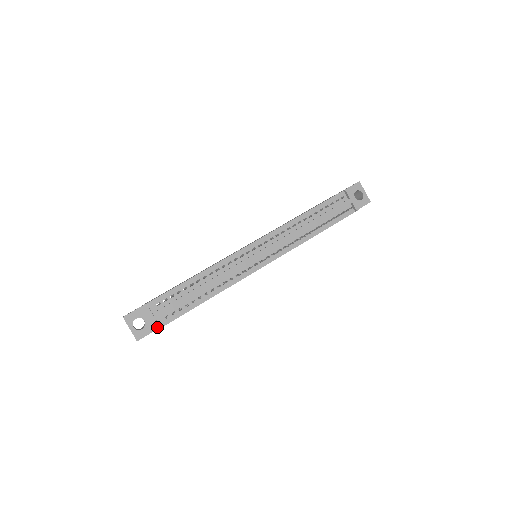
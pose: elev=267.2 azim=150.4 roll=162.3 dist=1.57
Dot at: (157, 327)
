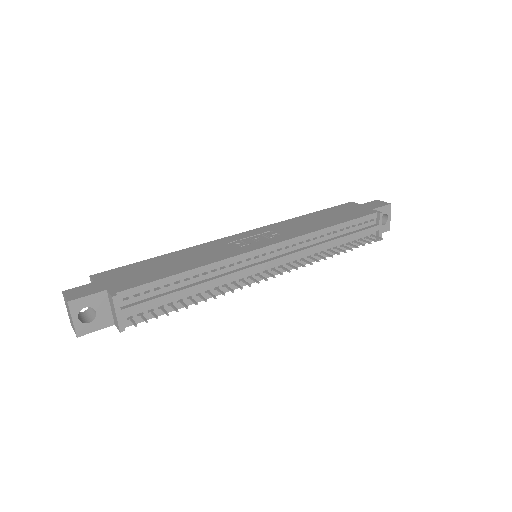
Dot at: (110, 323)
